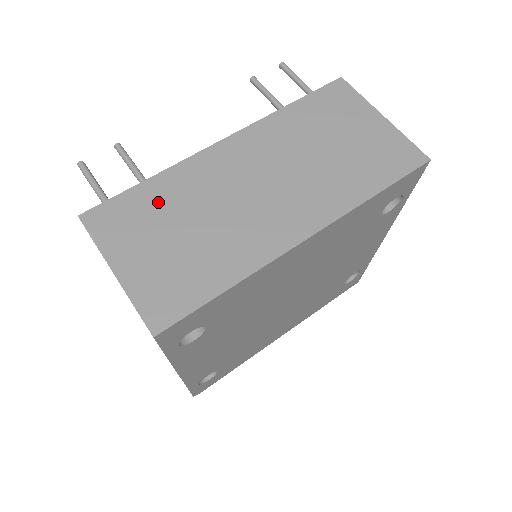
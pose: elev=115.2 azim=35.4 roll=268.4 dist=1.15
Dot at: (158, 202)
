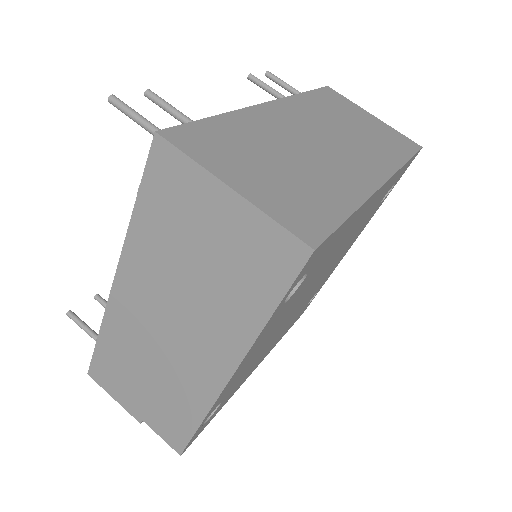
Dot at: (239, 135)
